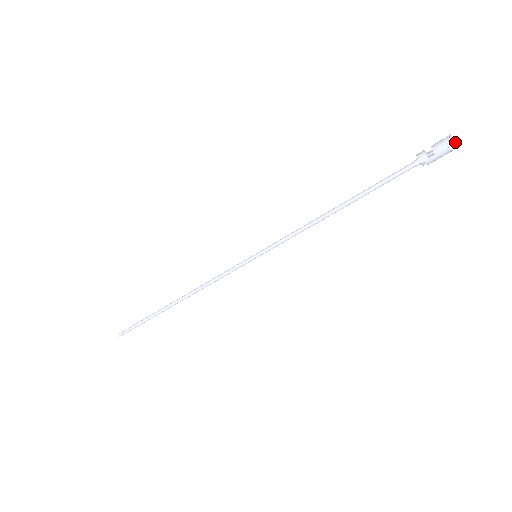
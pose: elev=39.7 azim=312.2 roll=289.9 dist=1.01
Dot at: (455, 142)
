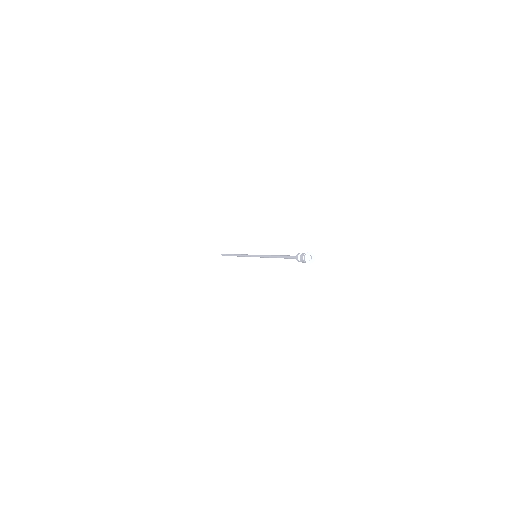
Dot at: (313, 256)
